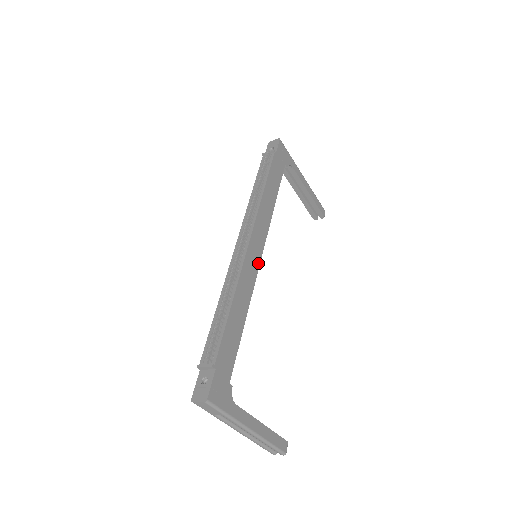
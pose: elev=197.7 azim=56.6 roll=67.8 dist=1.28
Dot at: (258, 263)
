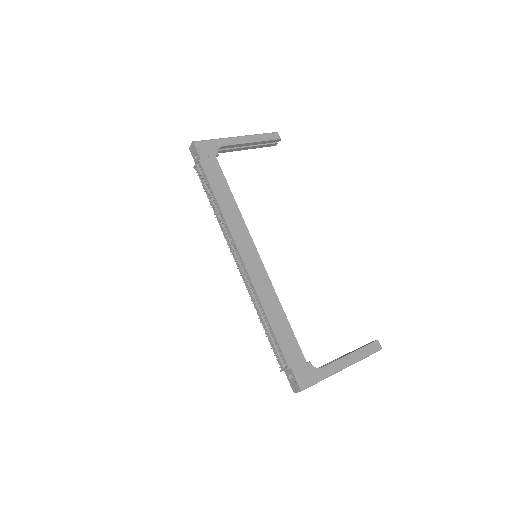
Dot at: (261, 264)
